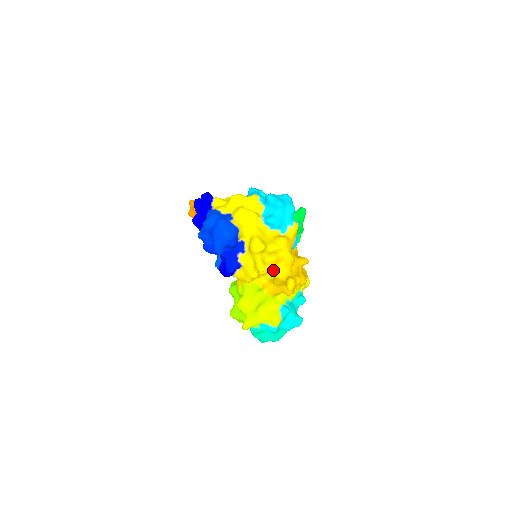
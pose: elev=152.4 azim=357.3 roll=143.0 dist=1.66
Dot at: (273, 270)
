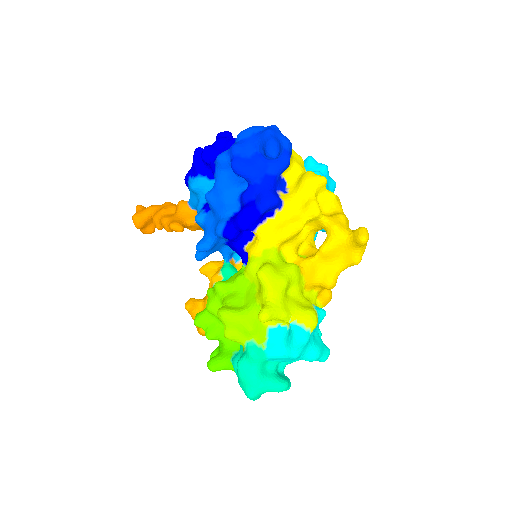
Dot at: (331, 219)
